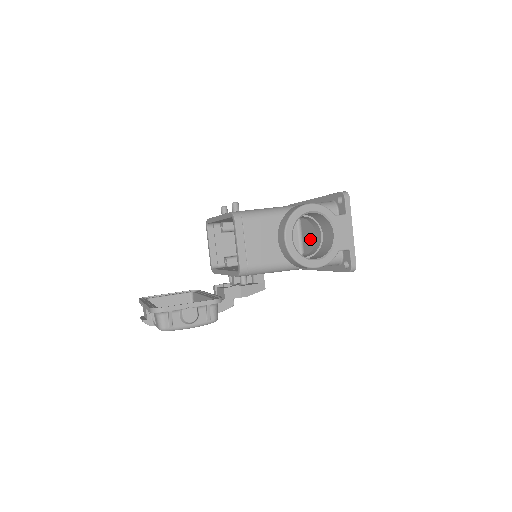
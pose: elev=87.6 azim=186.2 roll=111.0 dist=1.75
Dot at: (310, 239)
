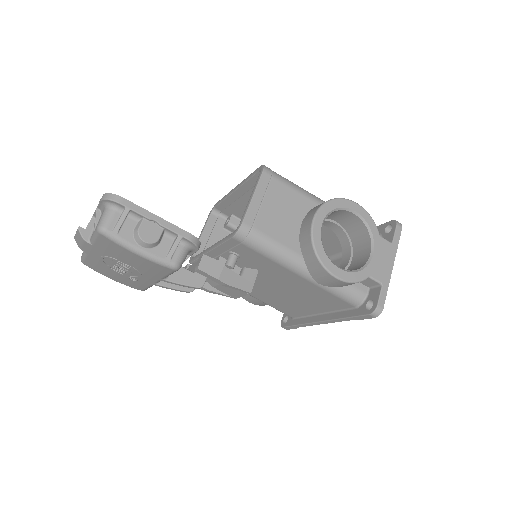
Dot at: occluded
